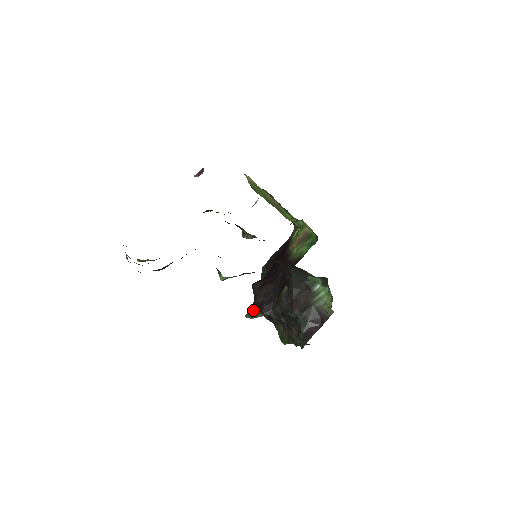
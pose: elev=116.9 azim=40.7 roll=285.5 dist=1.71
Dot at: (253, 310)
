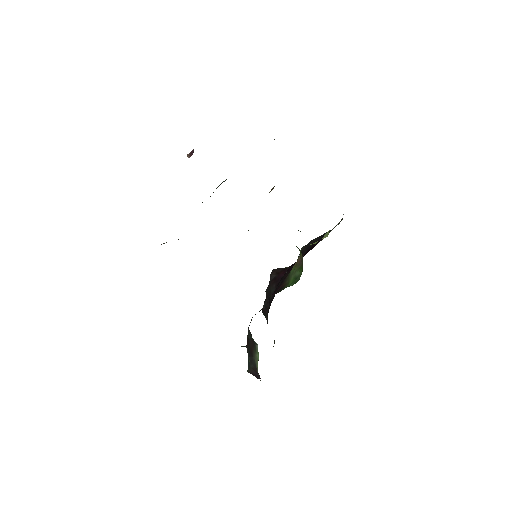
Dot at: occluded
